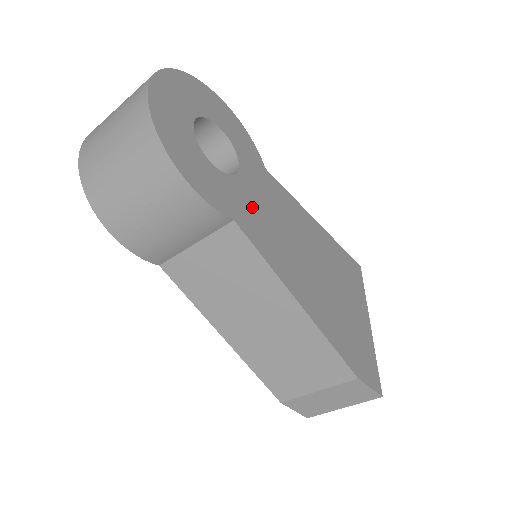
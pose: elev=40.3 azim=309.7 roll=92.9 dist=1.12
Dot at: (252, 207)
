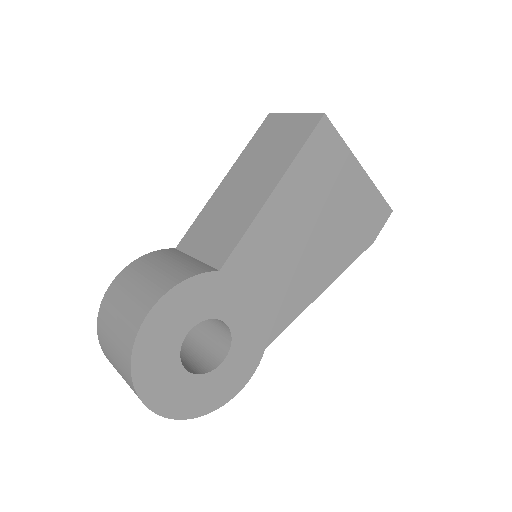
Dot at: (257, 319)
